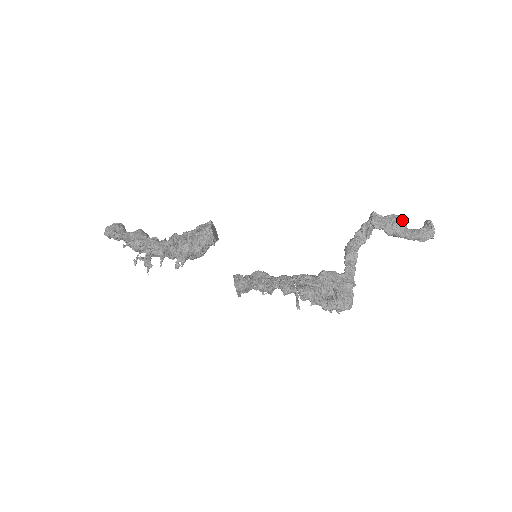
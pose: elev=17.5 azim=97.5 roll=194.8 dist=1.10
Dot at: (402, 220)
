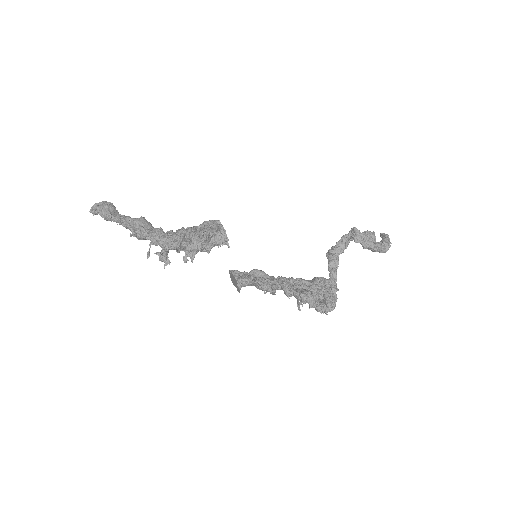
Dot at: (375, 237)
